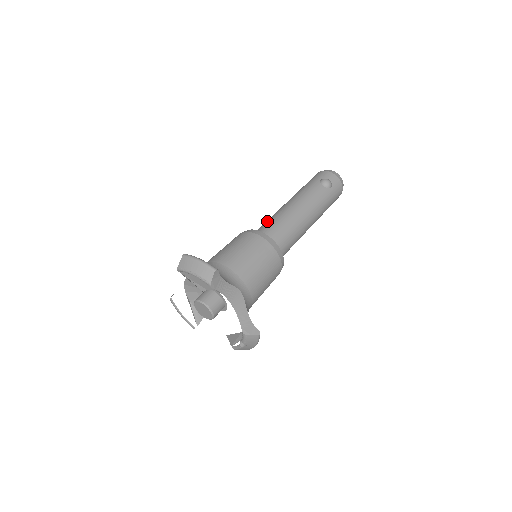
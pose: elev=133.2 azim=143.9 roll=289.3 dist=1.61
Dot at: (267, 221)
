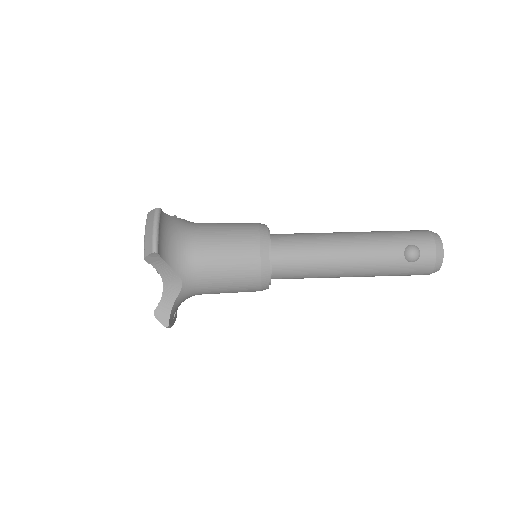
Dot at: (301, 235)
